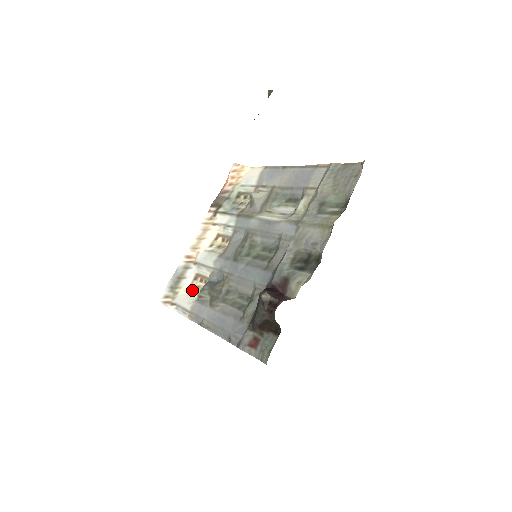
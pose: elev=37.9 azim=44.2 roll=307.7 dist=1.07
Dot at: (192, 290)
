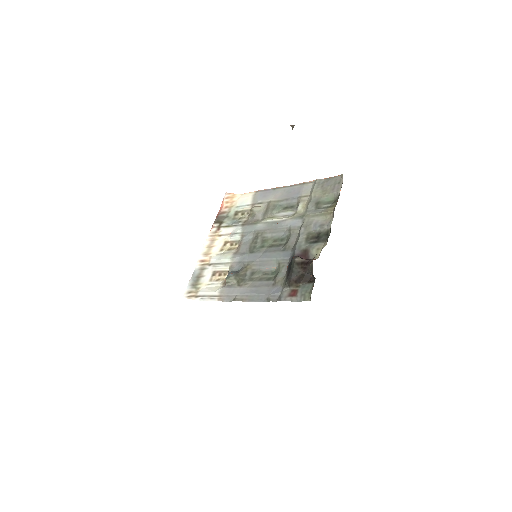
Dot at: (213, 283)
